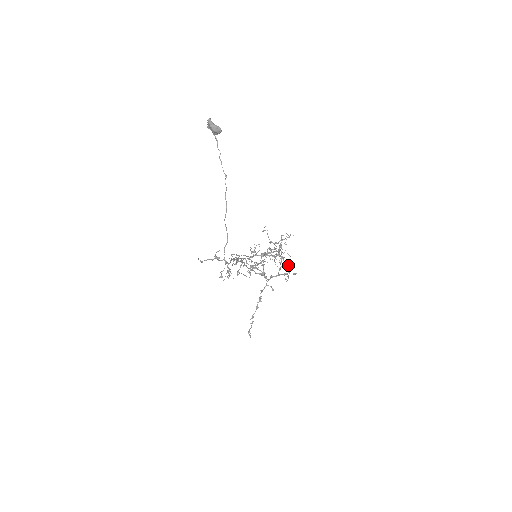
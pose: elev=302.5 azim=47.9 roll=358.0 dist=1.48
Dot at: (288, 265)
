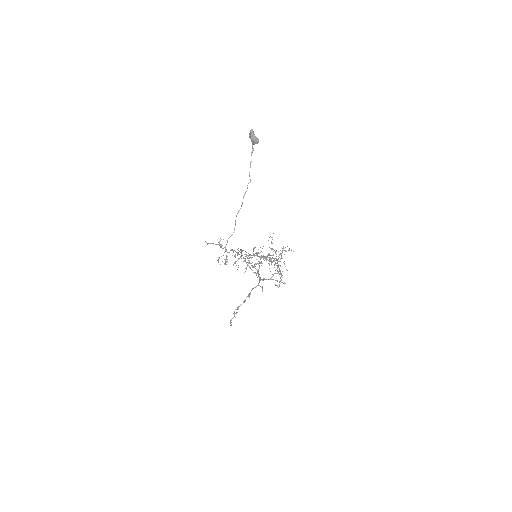
Dot at: occluded
